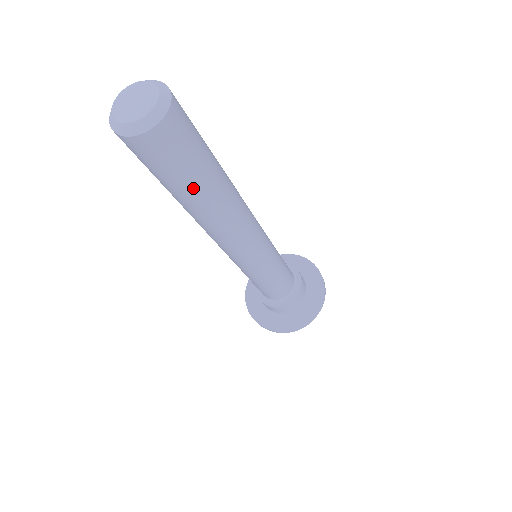
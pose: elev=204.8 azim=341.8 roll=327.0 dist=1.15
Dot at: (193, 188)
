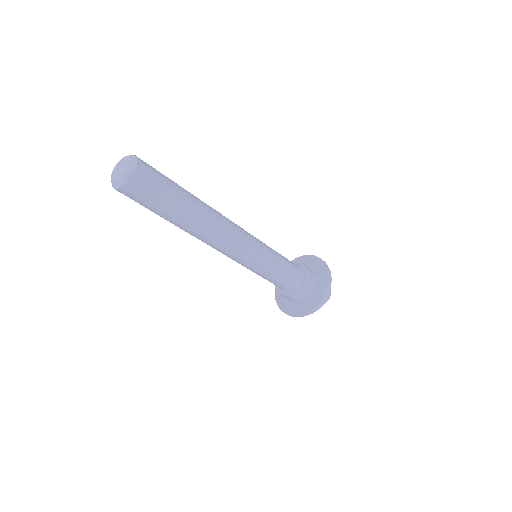
Dot at: (180, 196)
